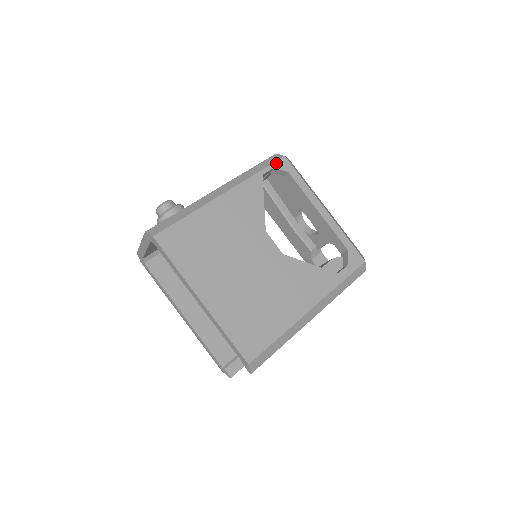
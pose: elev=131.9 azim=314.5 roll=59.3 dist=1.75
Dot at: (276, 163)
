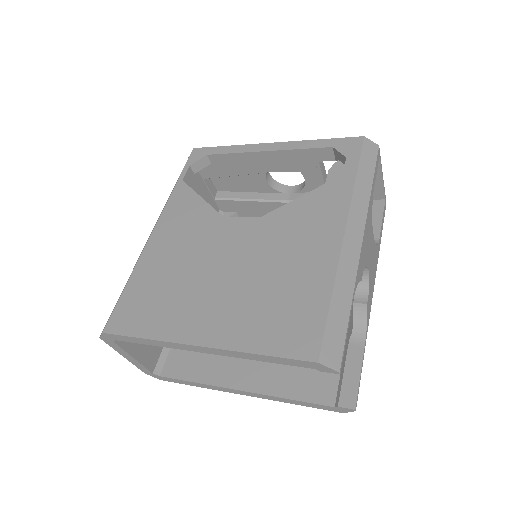
Dot at: (189, 160)
